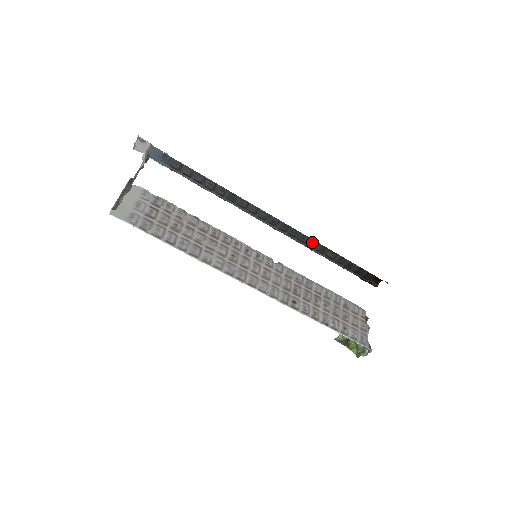
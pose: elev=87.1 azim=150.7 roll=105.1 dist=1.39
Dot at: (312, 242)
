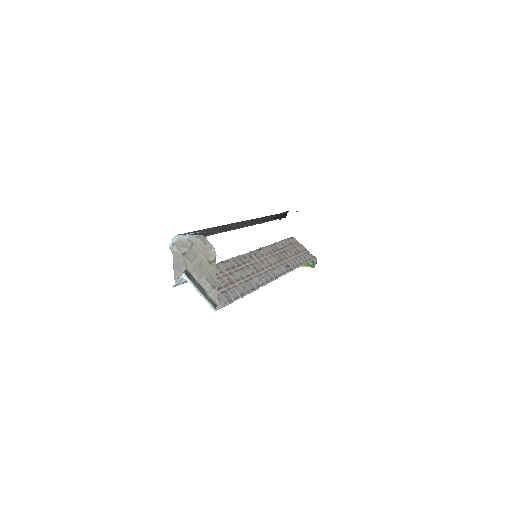
Dot at: (262, 219)
